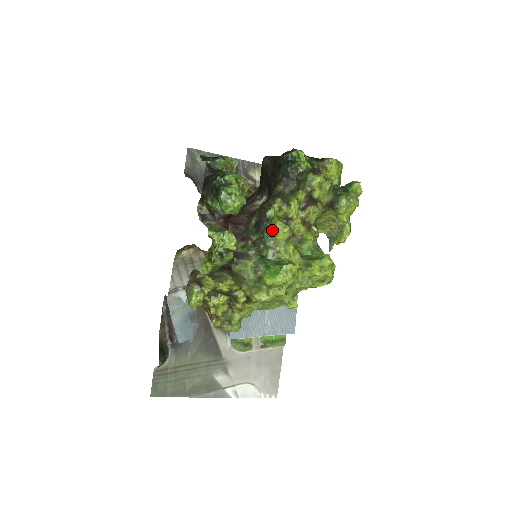
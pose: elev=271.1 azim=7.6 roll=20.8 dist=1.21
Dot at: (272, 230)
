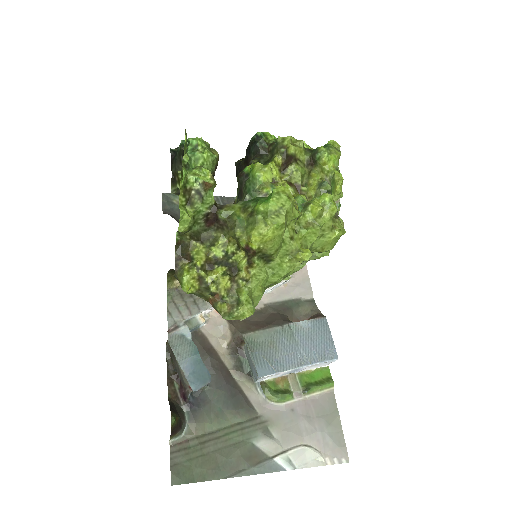
Dot at: (252, 175)
